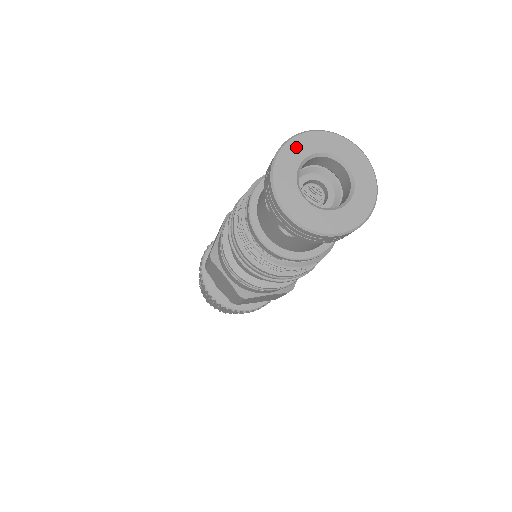
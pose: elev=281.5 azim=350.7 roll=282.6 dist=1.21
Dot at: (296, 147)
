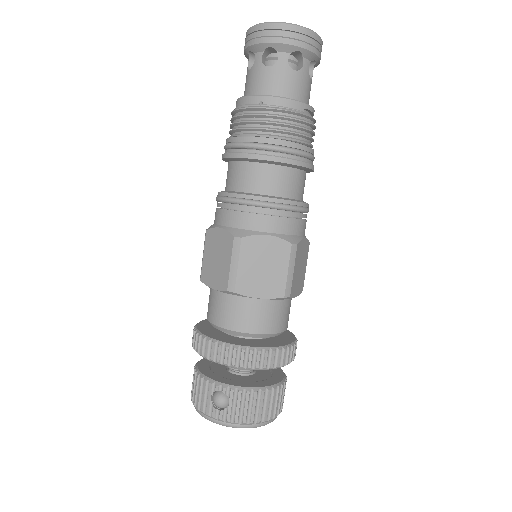
Dot at: occluded
